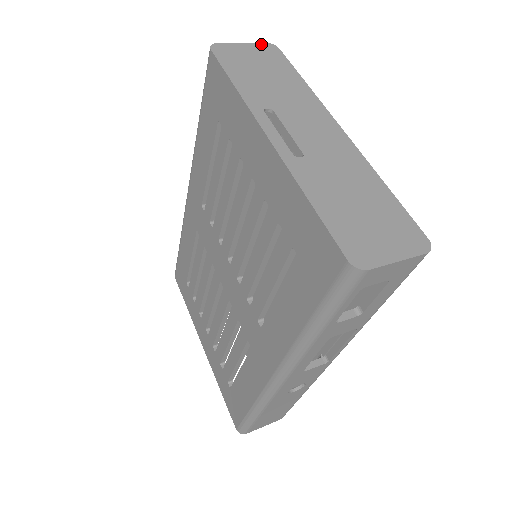
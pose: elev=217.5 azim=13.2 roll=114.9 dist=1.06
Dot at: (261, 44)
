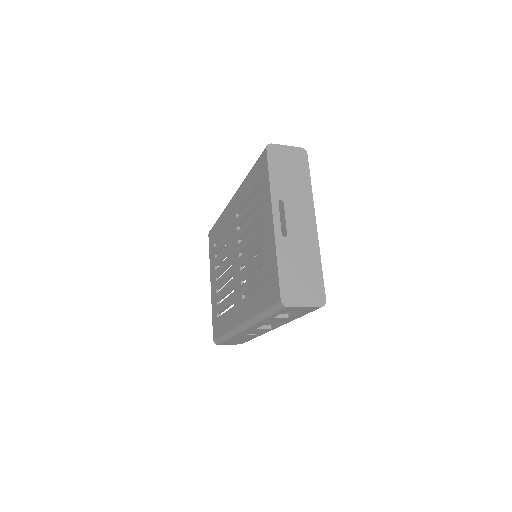
Dot at: (298, 148)
